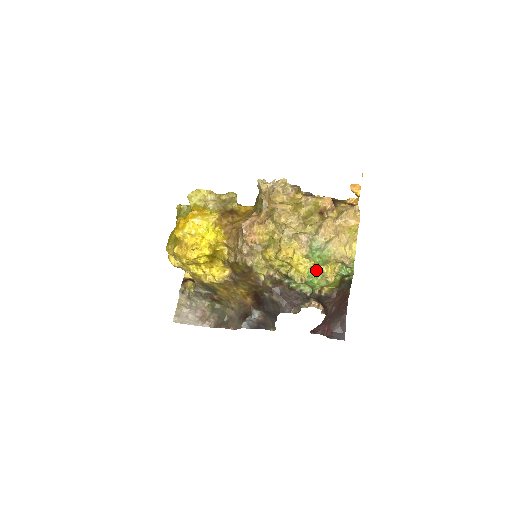
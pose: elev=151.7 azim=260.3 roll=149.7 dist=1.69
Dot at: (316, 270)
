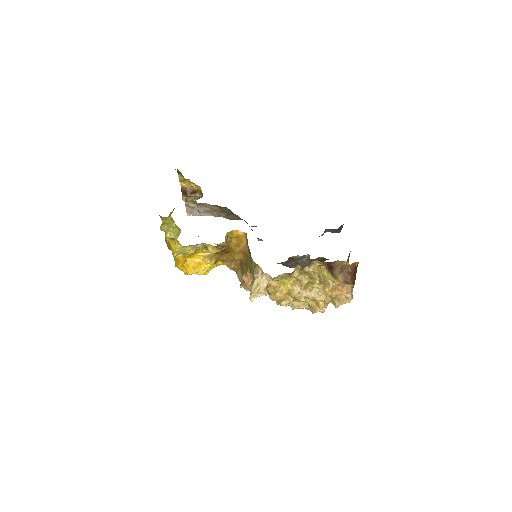
Dot at: occluded
